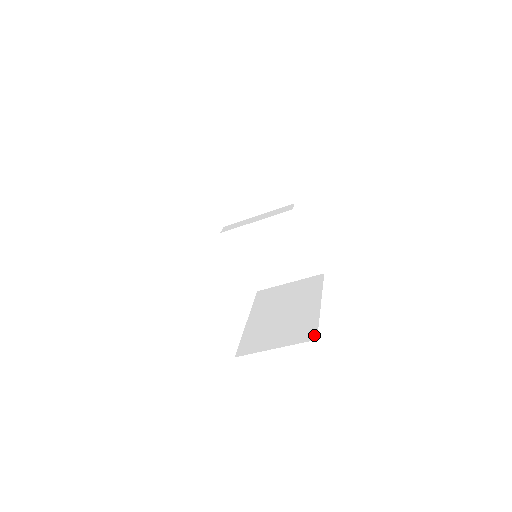
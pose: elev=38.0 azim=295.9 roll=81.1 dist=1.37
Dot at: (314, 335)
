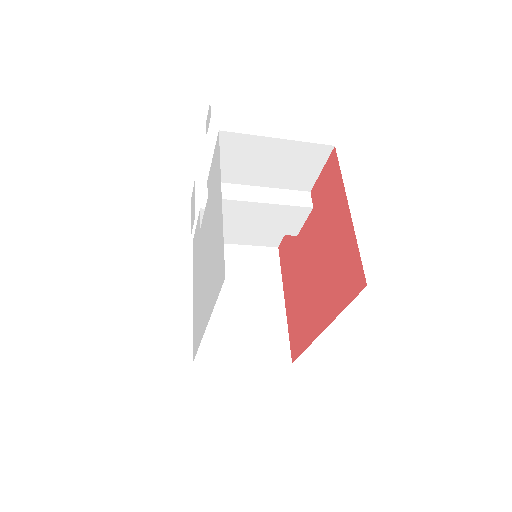
Dot at: (288, 355)
